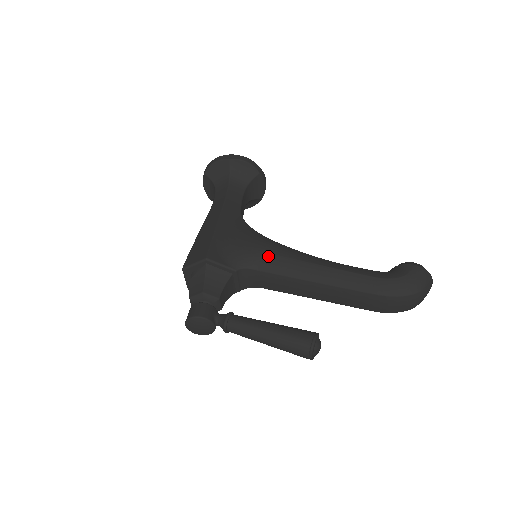
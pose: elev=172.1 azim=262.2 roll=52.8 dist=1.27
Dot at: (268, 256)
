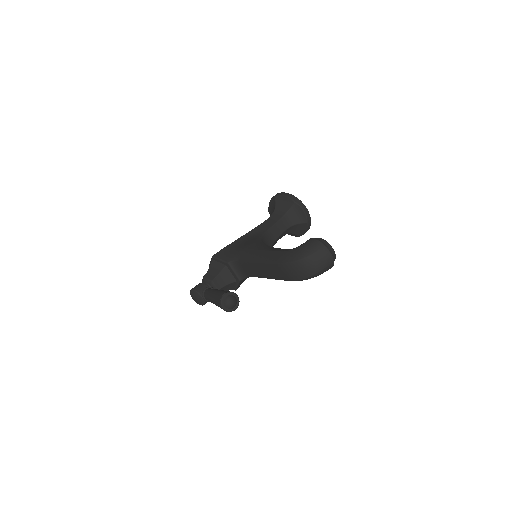
Dot at: (245, 251)
